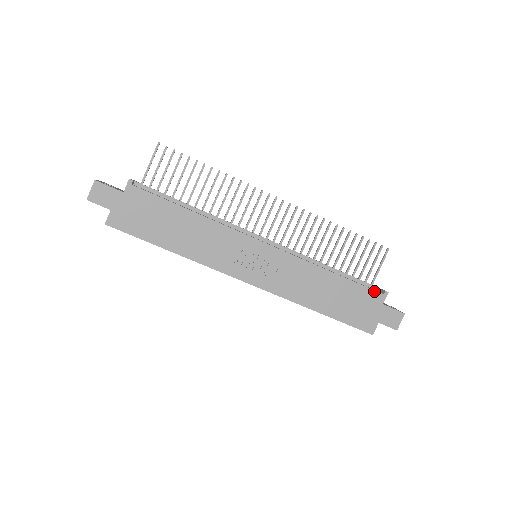
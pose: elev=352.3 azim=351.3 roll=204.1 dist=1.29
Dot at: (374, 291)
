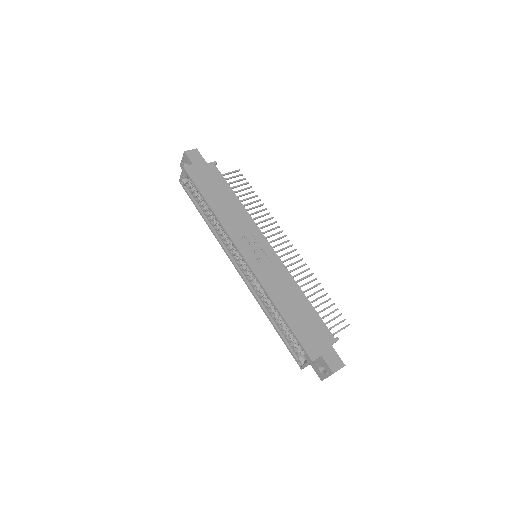
Dot at: (329, 330)
